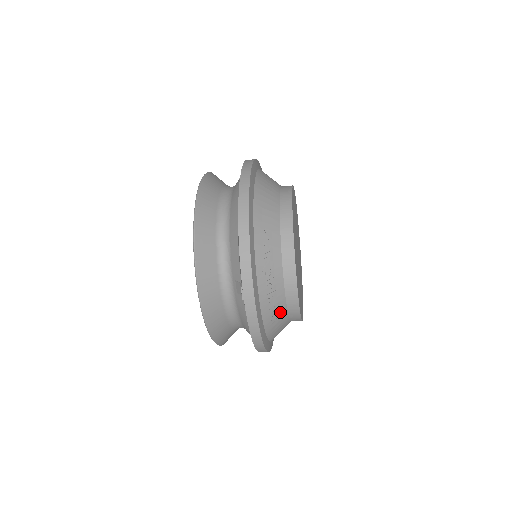
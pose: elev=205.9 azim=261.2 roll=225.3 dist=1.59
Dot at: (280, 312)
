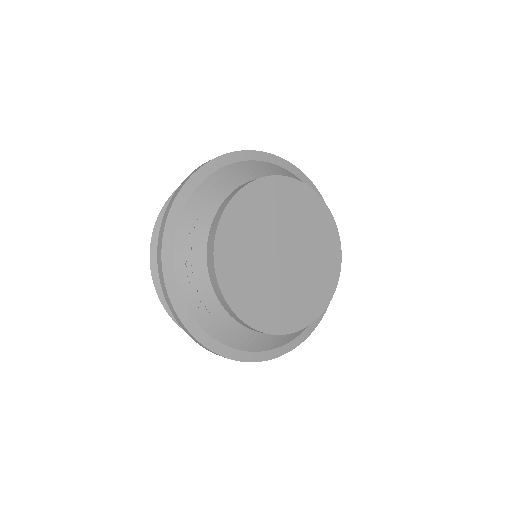
Dot at: (209, 301)
